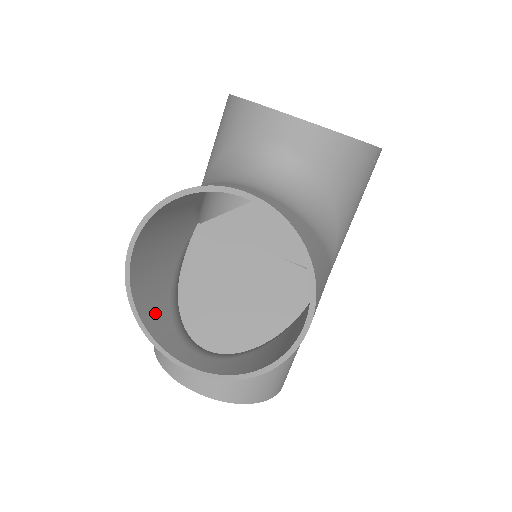
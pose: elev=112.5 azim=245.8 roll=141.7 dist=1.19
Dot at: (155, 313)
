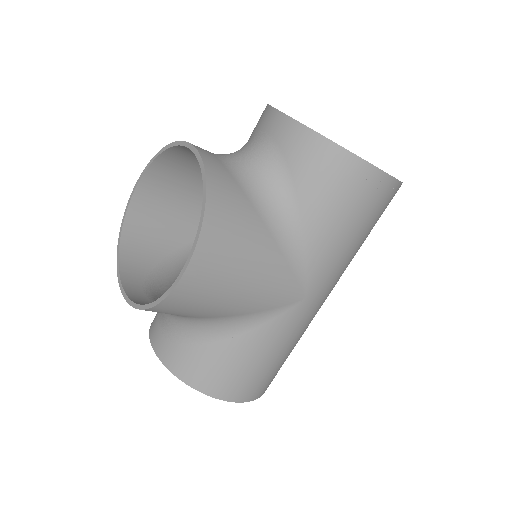
Dot at: (139, 252)
